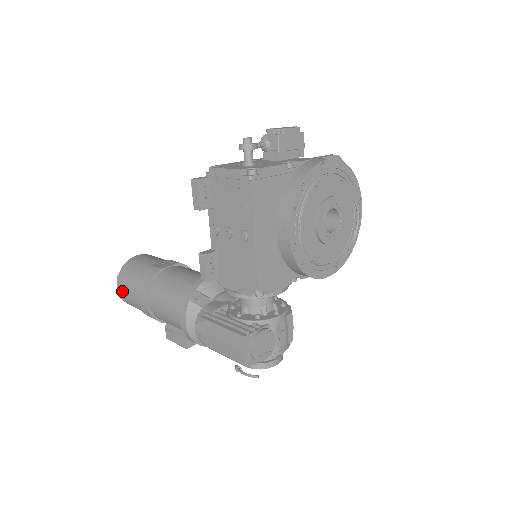
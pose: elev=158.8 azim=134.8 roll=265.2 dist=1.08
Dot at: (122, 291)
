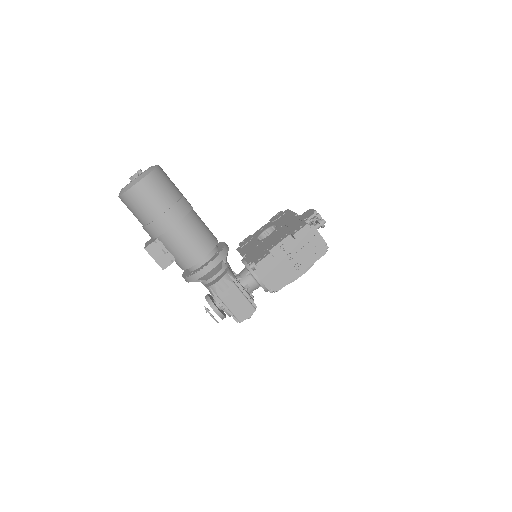
Dot at: (144, 190)
